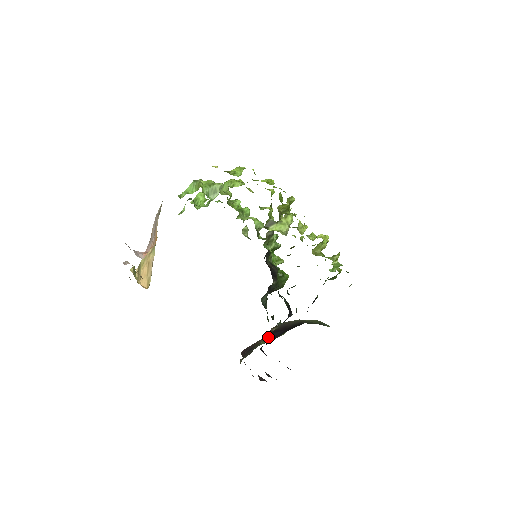
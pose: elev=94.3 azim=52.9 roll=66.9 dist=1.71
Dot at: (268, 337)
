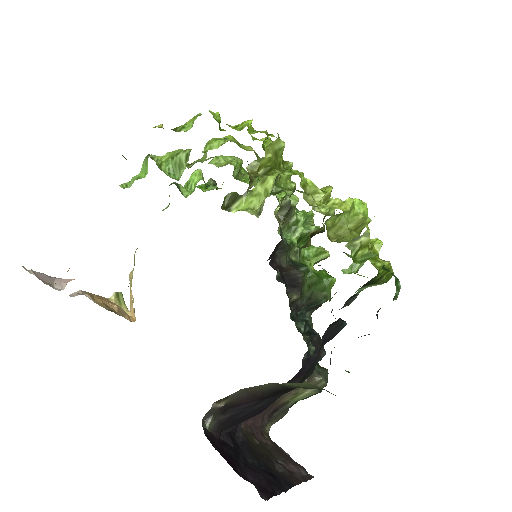
Dot at: (208, 420)
